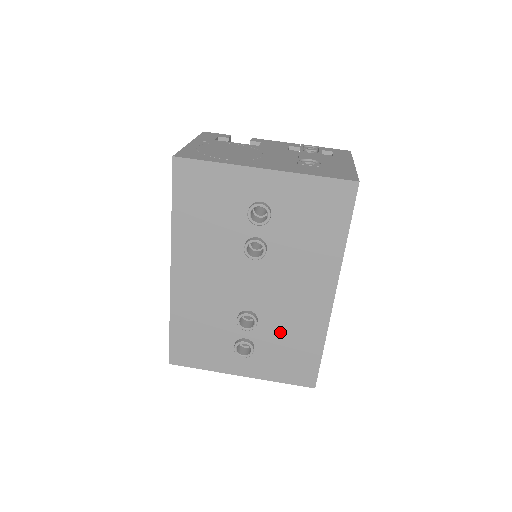
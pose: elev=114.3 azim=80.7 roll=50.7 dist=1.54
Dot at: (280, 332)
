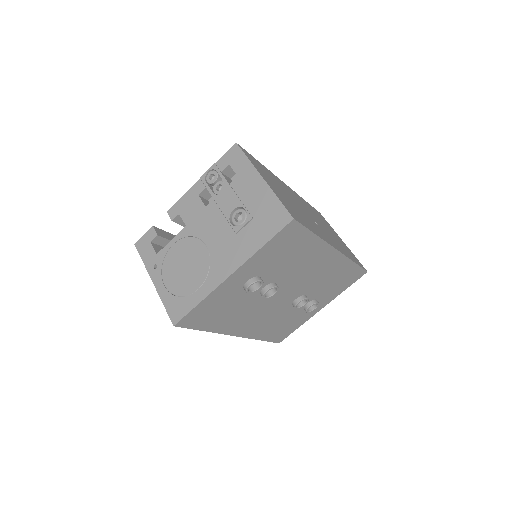
Dot at: (323, 284)
